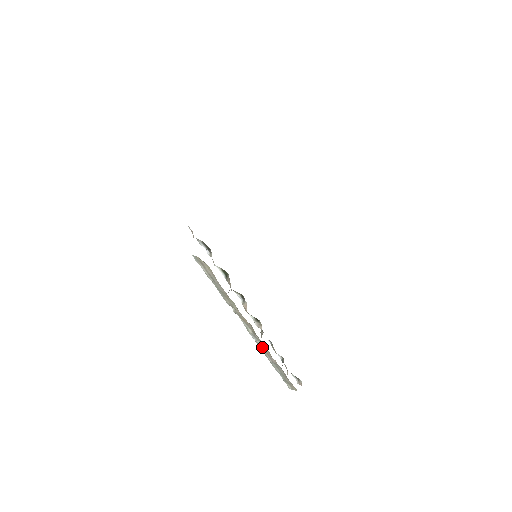
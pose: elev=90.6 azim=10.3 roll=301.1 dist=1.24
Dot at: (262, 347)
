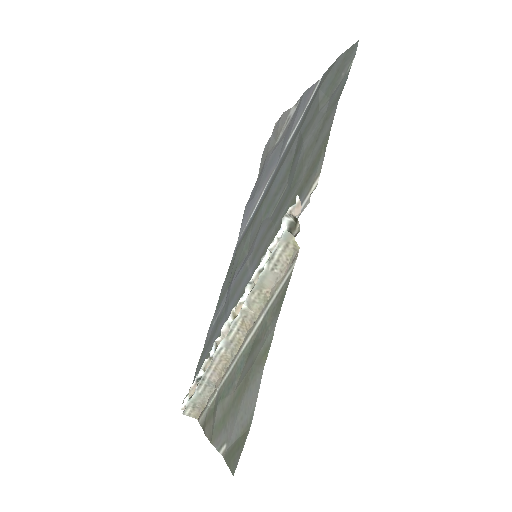
Dot at: (220, 359)
